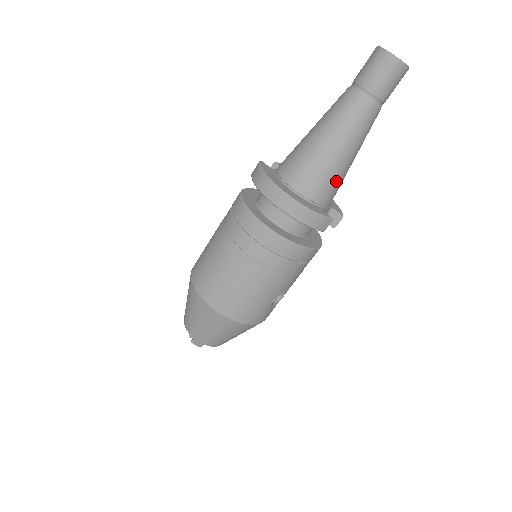
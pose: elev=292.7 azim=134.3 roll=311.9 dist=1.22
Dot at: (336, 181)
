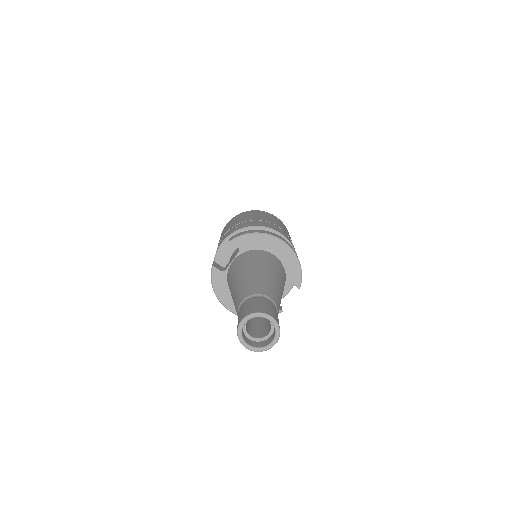
Dot at: occluded
